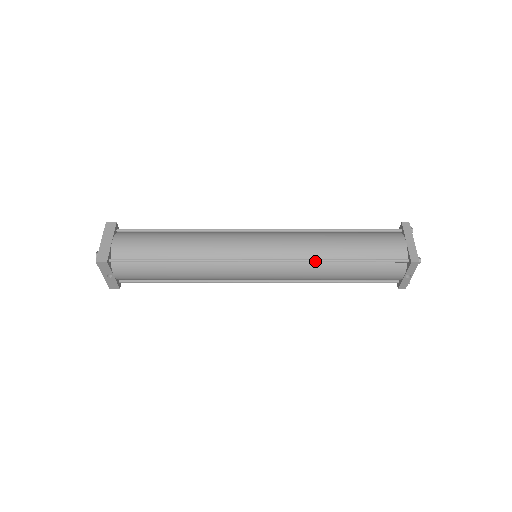
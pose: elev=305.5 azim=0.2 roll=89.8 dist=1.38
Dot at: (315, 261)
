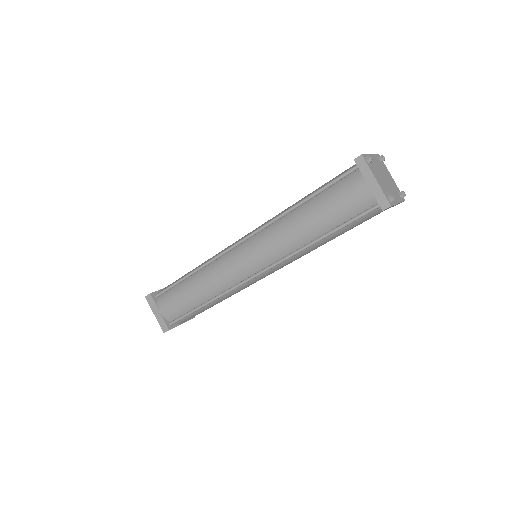
Dot at: occluded
